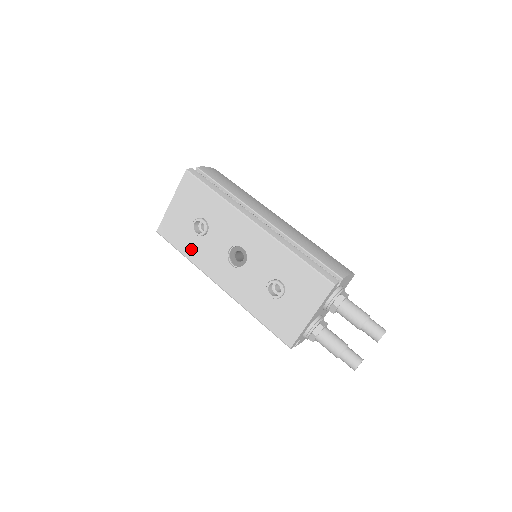
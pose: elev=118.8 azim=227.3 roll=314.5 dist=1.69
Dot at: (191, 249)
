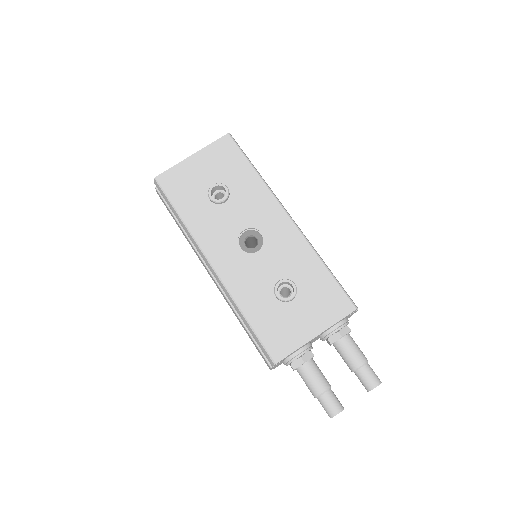
Dot at: (193, 212)
